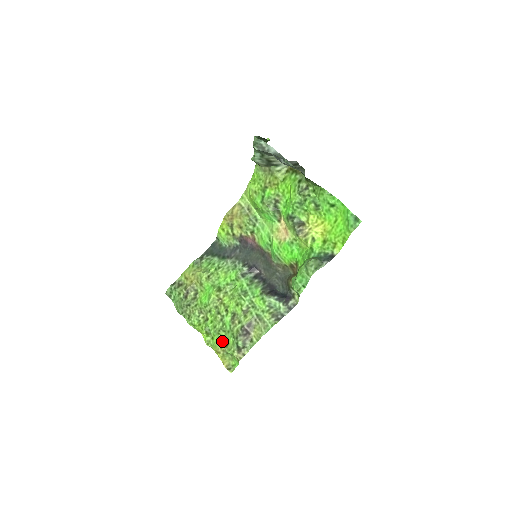
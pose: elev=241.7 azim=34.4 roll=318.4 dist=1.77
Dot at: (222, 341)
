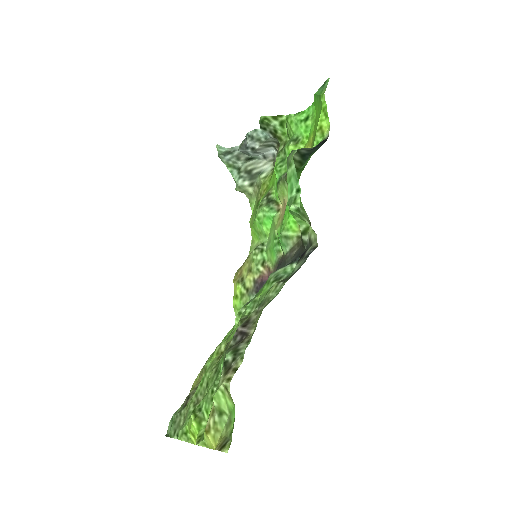
Dot at: occluded
